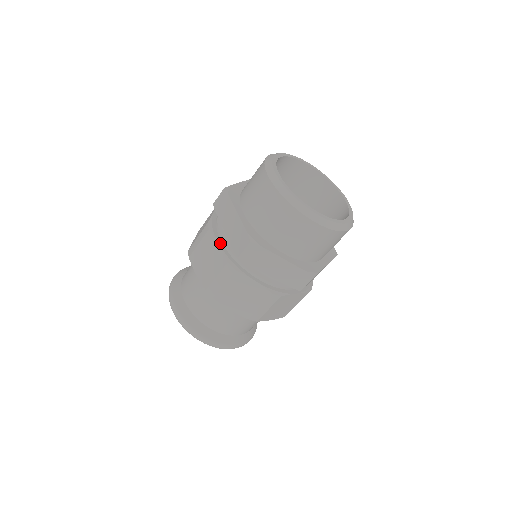
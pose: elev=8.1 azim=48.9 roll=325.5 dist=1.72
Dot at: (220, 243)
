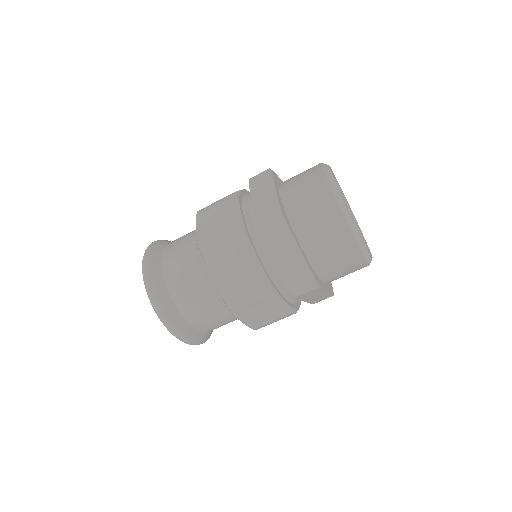
Dot at: (242, 211)
